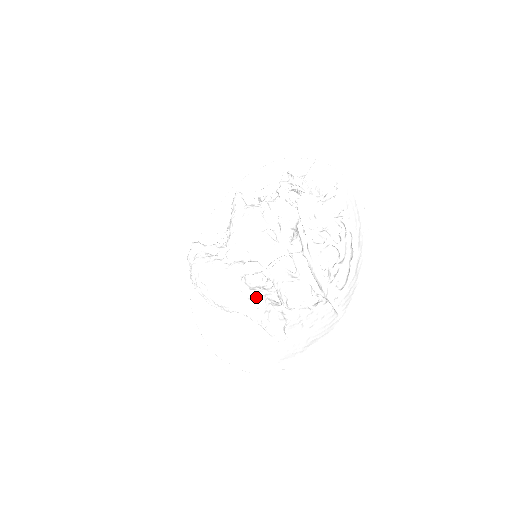
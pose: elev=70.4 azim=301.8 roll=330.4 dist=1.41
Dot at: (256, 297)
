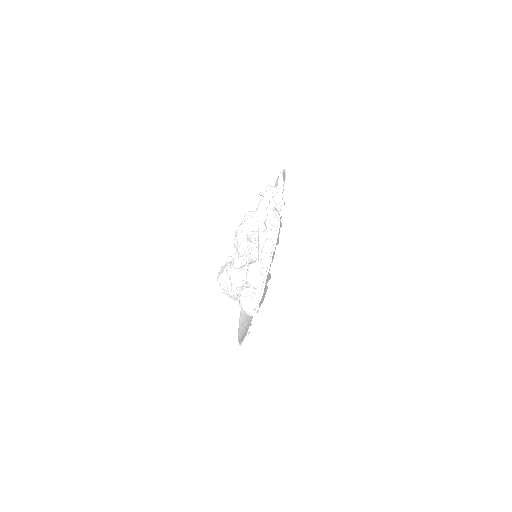
Dot at: occluded
